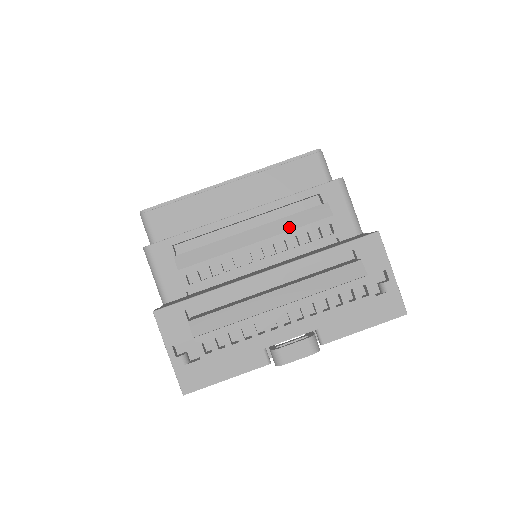
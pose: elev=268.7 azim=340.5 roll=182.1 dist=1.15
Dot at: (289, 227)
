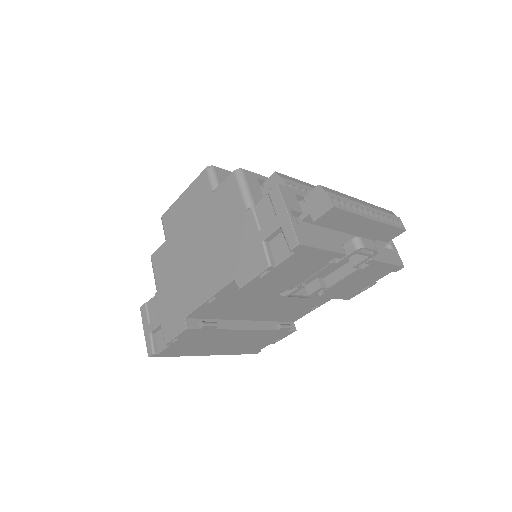
Dot at: occluded
